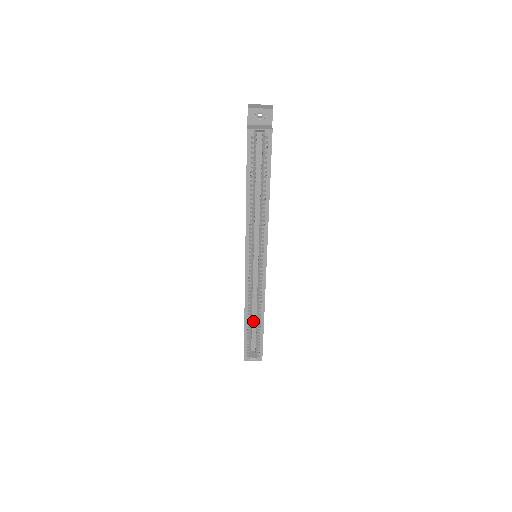
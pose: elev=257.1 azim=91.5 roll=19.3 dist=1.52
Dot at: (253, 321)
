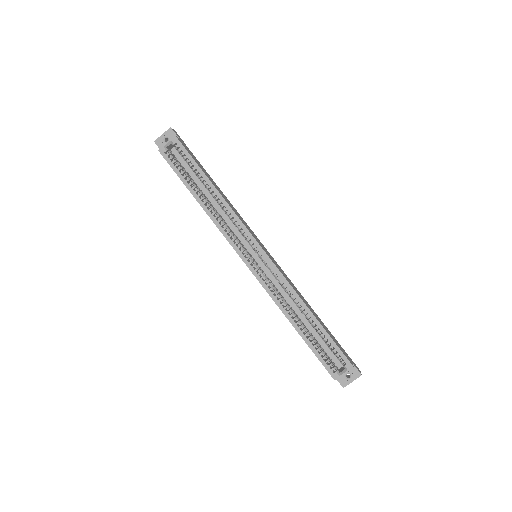
Dot at: (311, 329)
